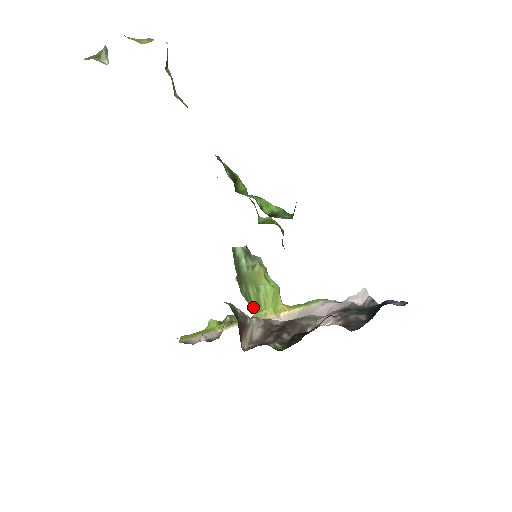
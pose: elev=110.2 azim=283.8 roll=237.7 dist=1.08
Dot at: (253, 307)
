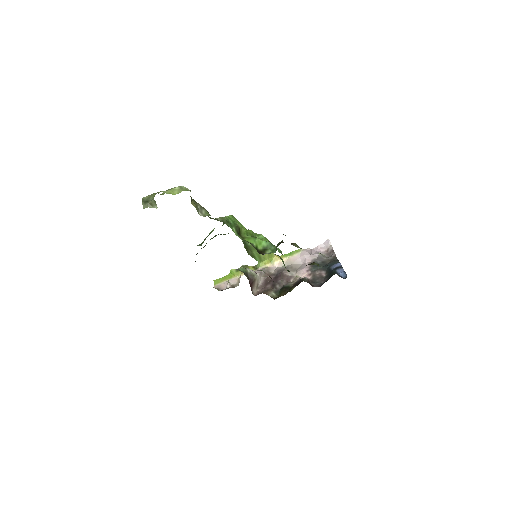
Dot at: (257, 260)
